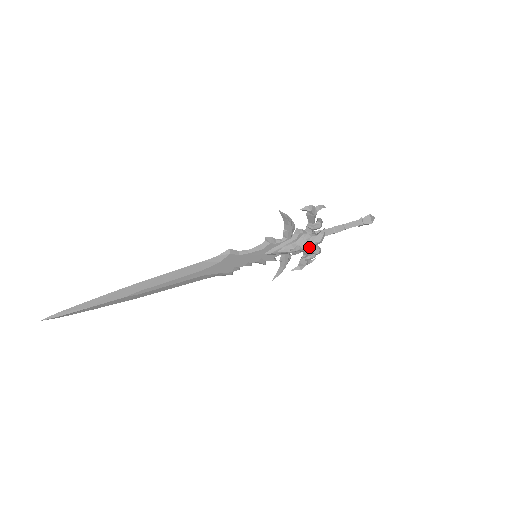
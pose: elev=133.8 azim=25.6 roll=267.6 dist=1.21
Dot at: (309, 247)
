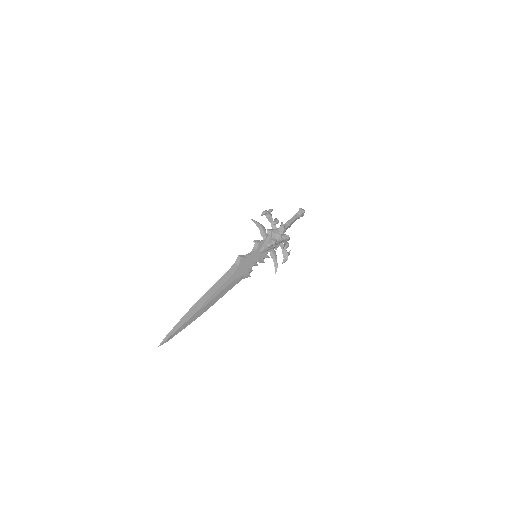
Dot at: (281, 236)
